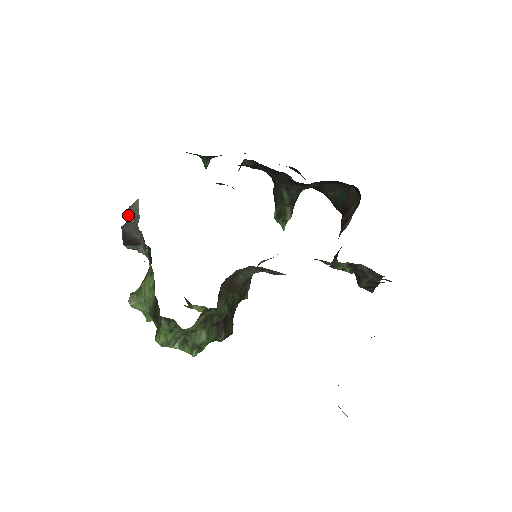
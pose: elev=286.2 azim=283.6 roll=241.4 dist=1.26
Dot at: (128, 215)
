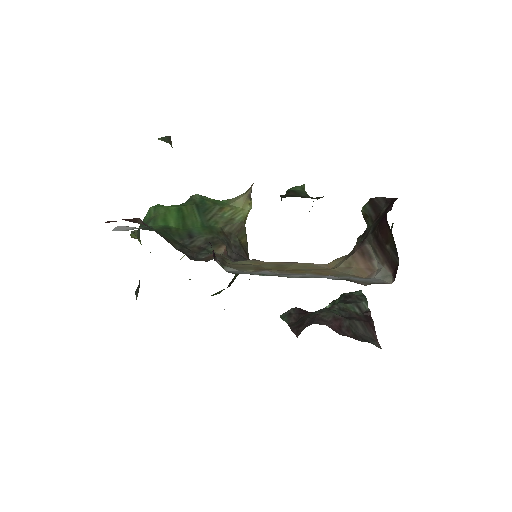
Dot at: occluded
